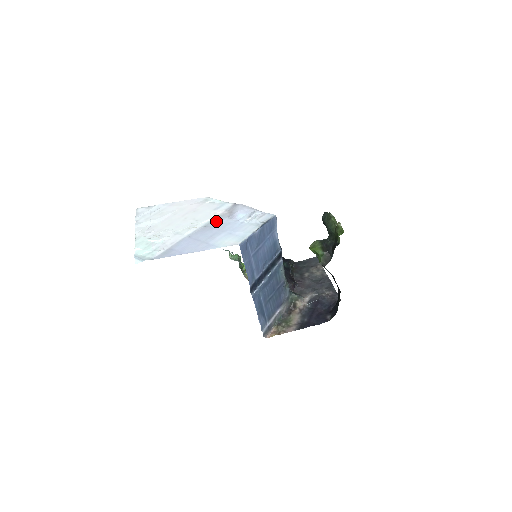
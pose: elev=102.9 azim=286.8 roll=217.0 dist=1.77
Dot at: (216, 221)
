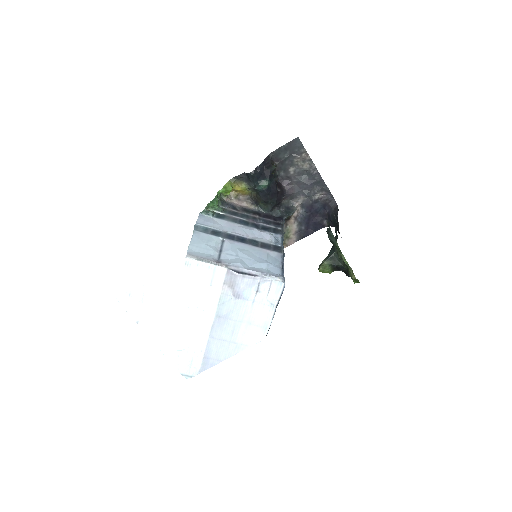
Dot at: (224, 307)
